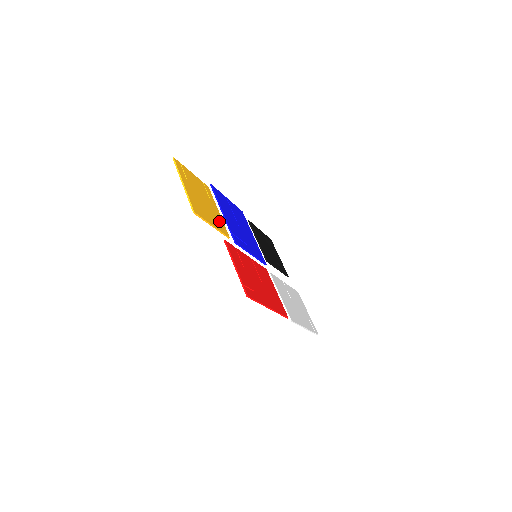
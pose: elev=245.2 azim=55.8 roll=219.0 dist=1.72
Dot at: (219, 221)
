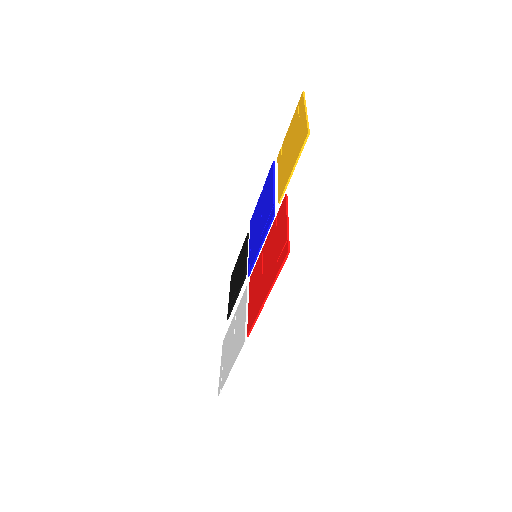
Dot at: occluded
